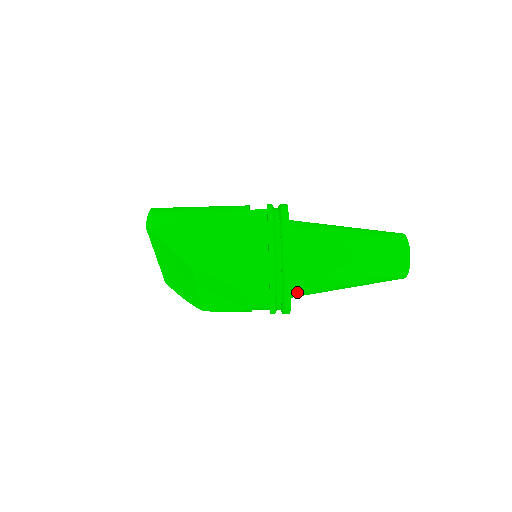
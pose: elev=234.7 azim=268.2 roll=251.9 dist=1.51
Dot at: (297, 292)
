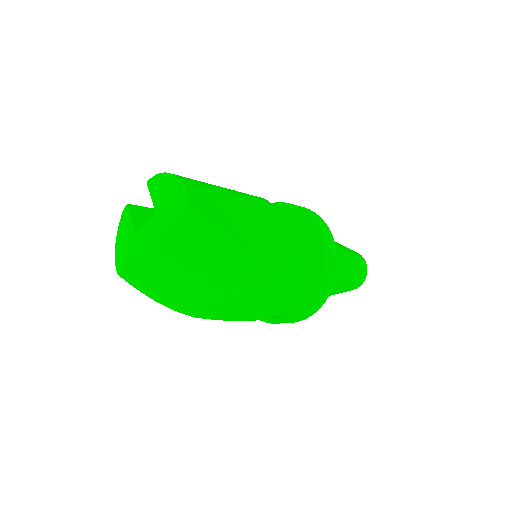
Dot at: occluded
